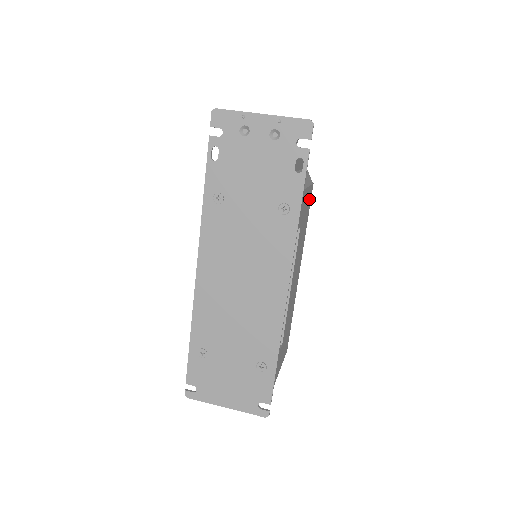
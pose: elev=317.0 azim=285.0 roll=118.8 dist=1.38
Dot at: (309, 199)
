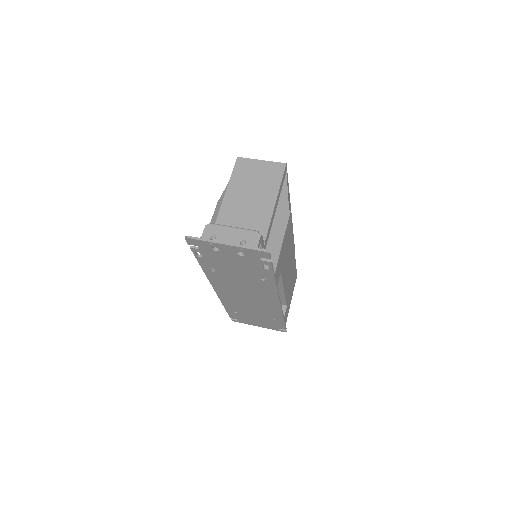
Dot at: (288, 230)
